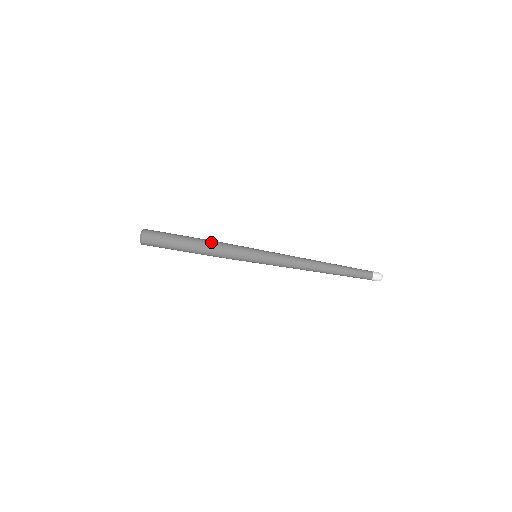
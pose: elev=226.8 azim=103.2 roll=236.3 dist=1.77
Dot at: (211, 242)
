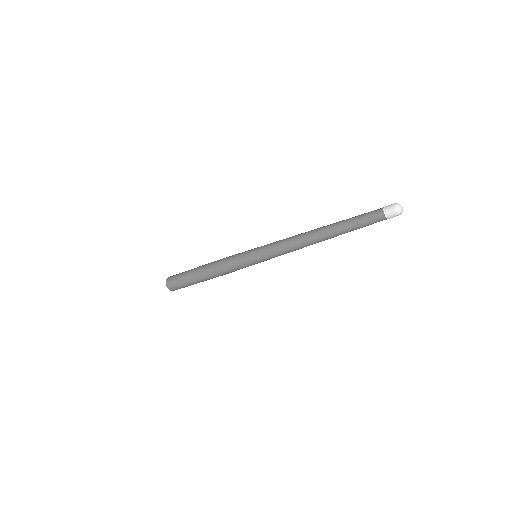
Dot at: (214, 261)
